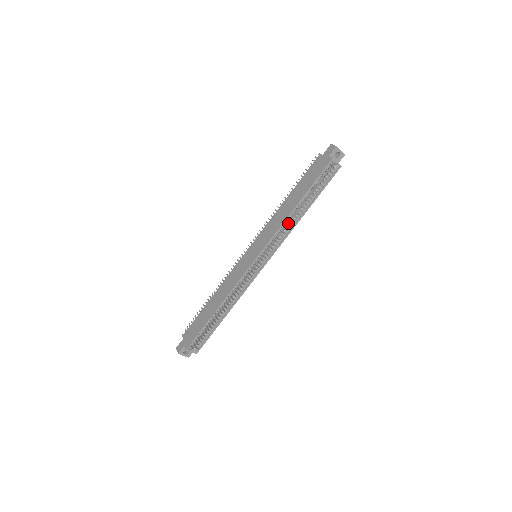
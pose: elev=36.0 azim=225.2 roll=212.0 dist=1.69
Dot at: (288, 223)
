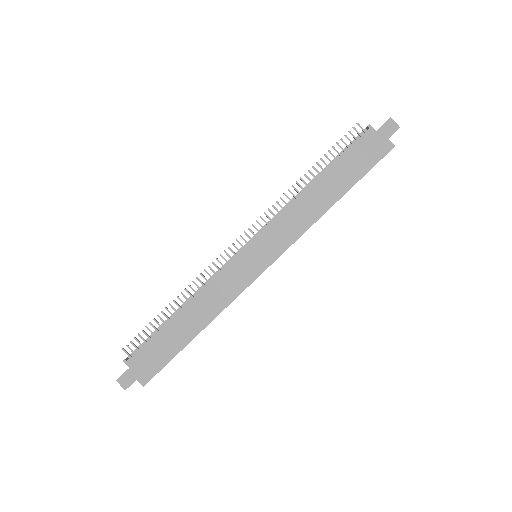
Dot at: occluded
